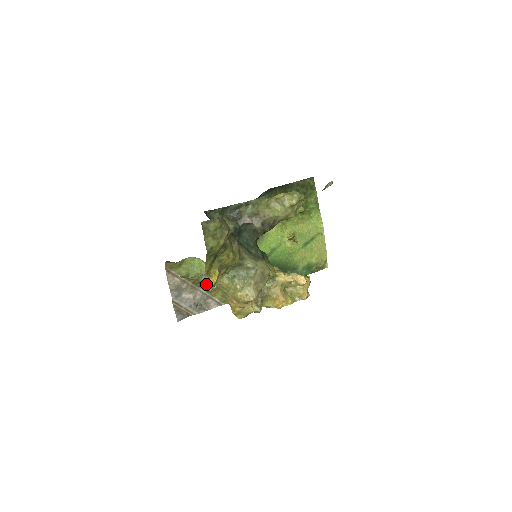
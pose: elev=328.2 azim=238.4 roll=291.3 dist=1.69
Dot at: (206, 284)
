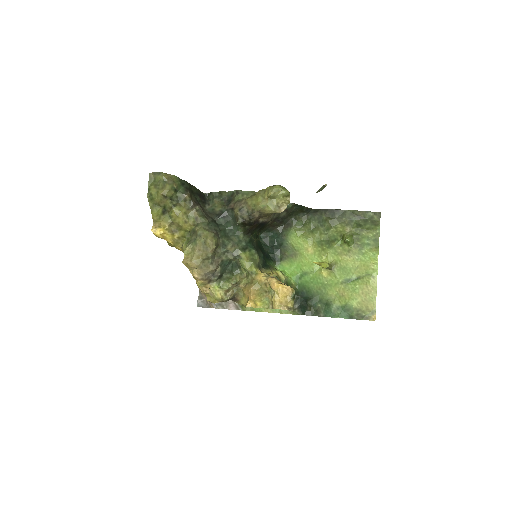
Dot at: occluded
